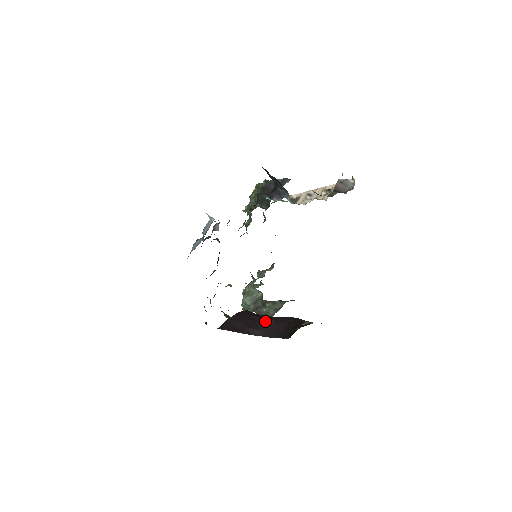
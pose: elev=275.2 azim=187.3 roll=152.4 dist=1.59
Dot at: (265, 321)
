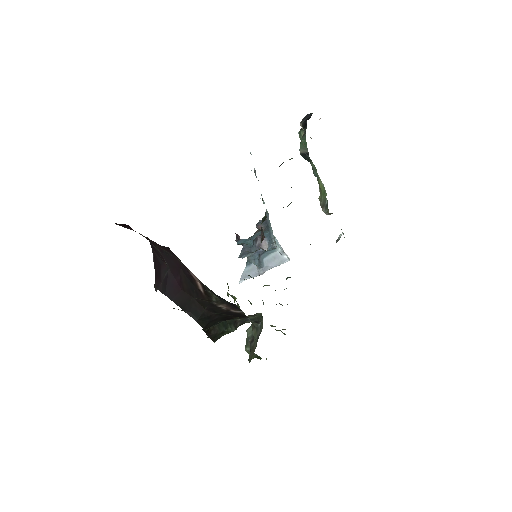
Dot at: (164, 265)
